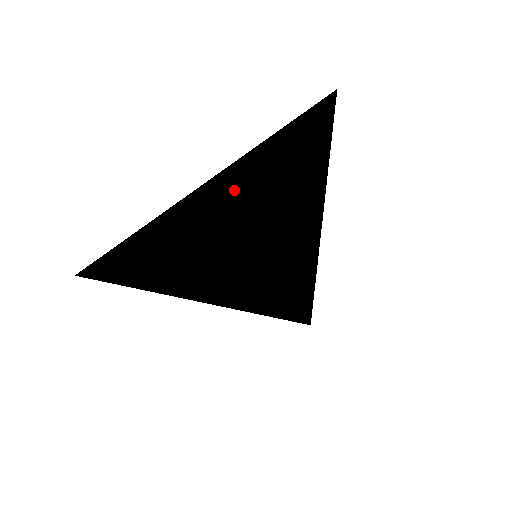
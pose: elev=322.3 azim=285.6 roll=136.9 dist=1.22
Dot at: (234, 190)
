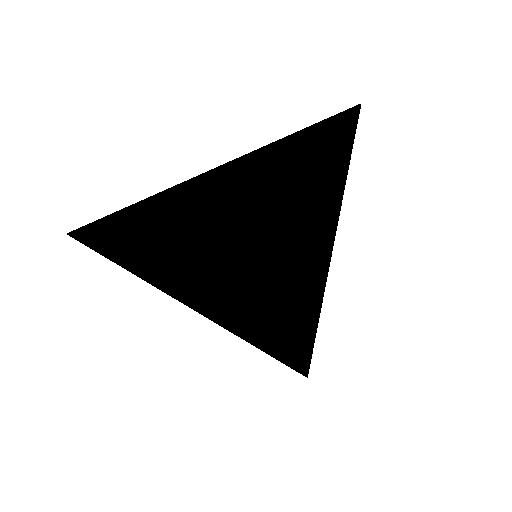
Dot at: (245, 174)
